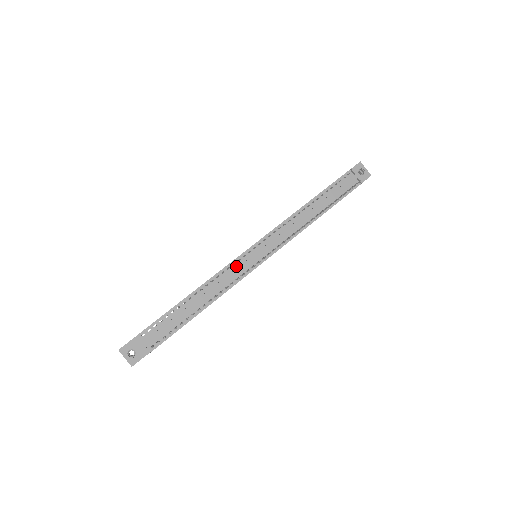
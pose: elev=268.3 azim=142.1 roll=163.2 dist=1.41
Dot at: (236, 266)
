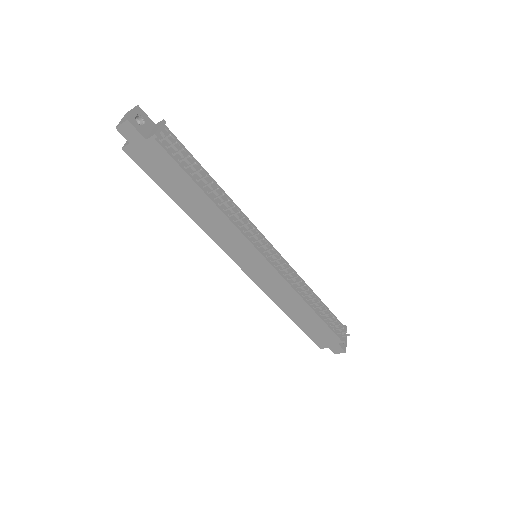
Dot at: occluded
